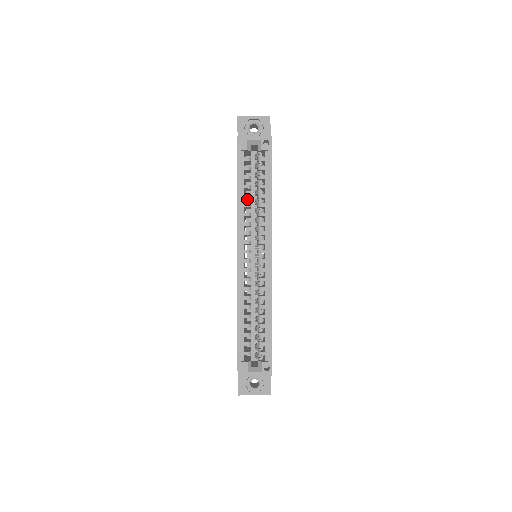
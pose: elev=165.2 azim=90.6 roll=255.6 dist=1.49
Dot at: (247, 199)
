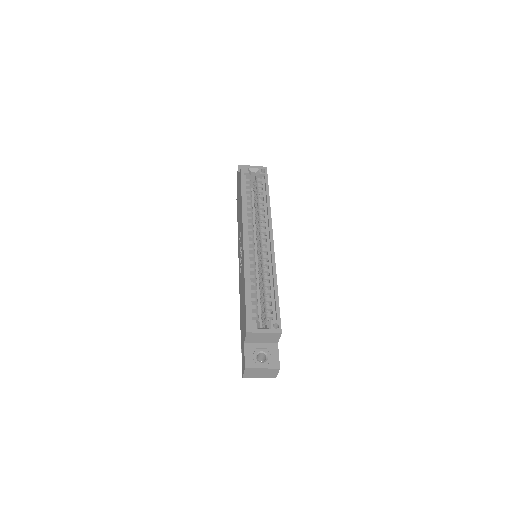
Dot at: occluded
